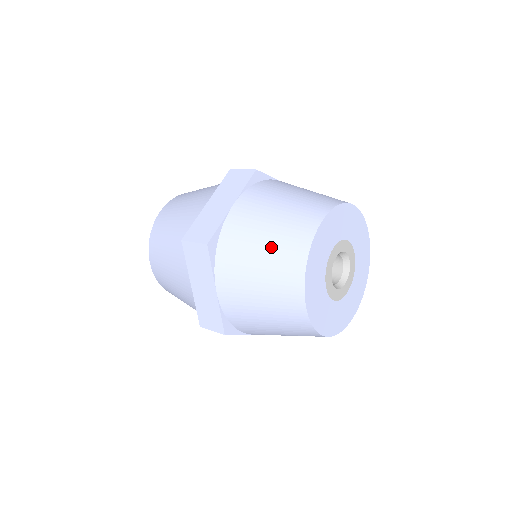
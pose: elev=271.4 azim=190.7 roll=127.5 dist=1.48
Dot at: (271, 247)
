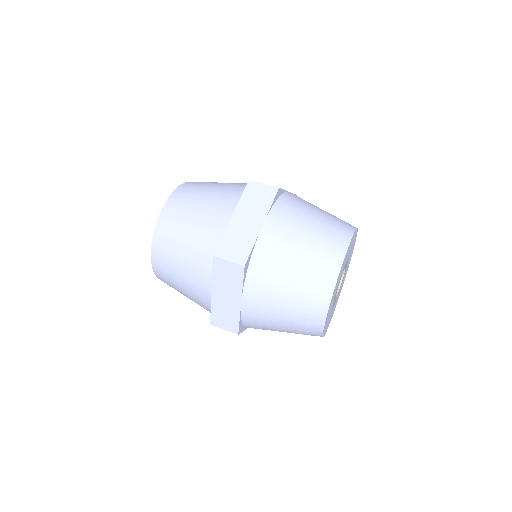
Dot at: (325, 218)
